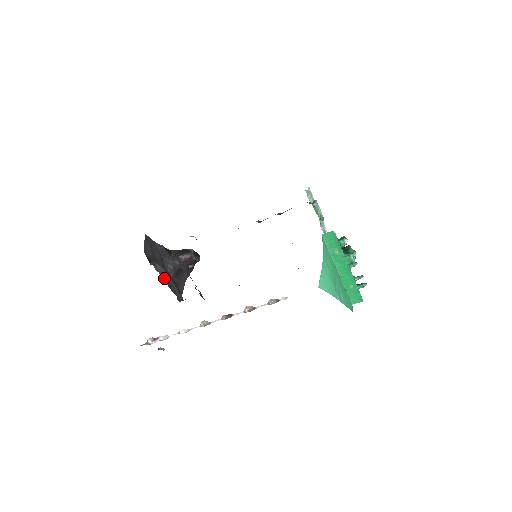
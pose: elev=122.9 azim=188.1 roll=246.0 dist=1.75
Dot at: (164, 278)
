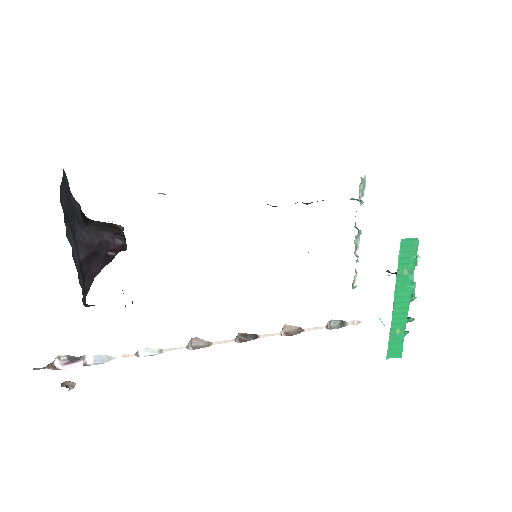
Dot at: (73, 256)
